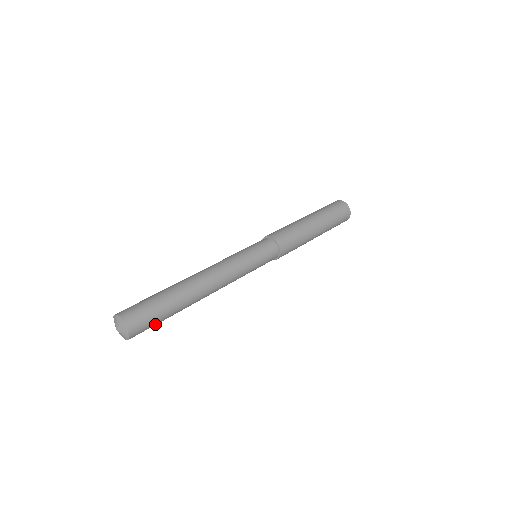
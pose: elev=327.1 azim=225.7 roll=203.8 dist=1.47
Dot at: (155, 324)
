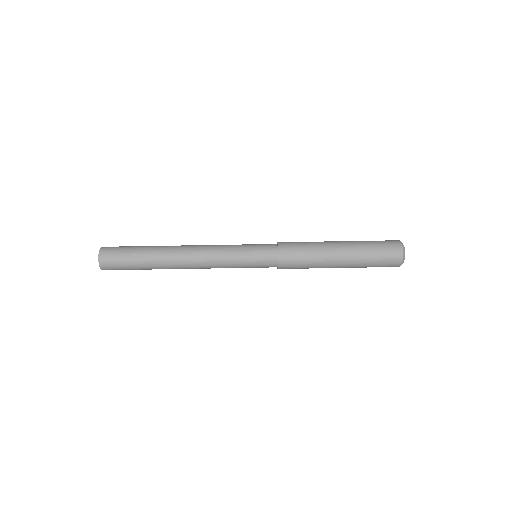
Dot at: (127, 269)
